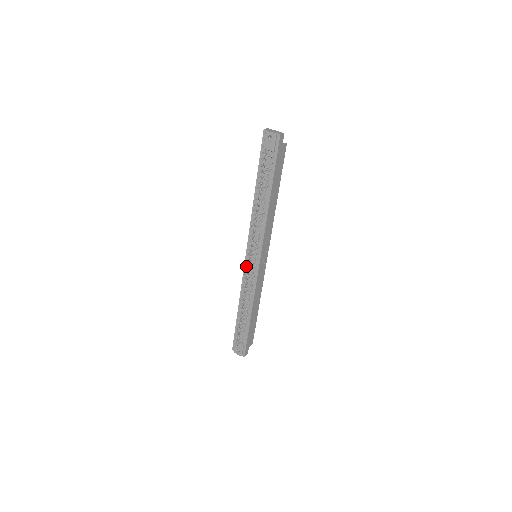
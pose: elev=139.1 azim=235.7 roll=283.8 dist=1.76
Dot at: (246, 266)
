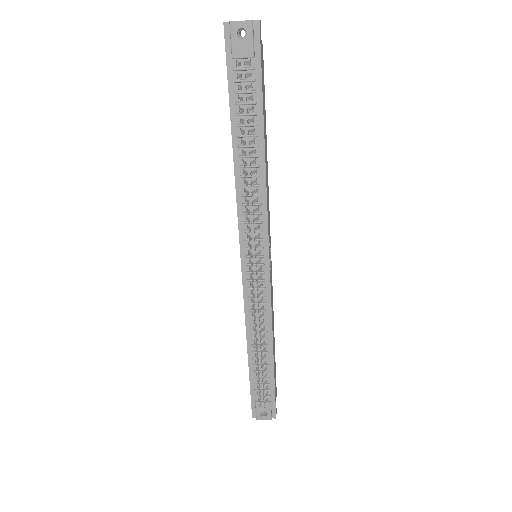
Dot at: (246, 278)
